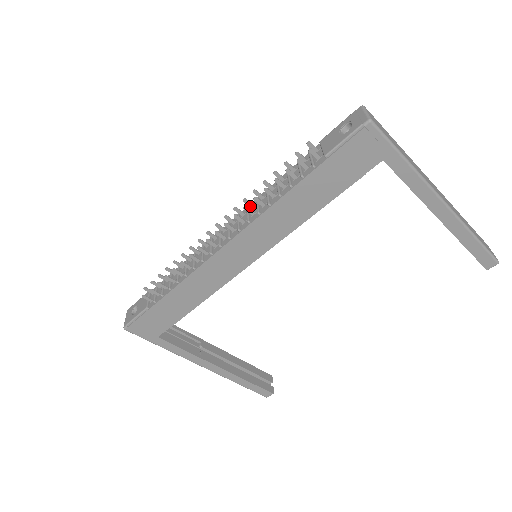
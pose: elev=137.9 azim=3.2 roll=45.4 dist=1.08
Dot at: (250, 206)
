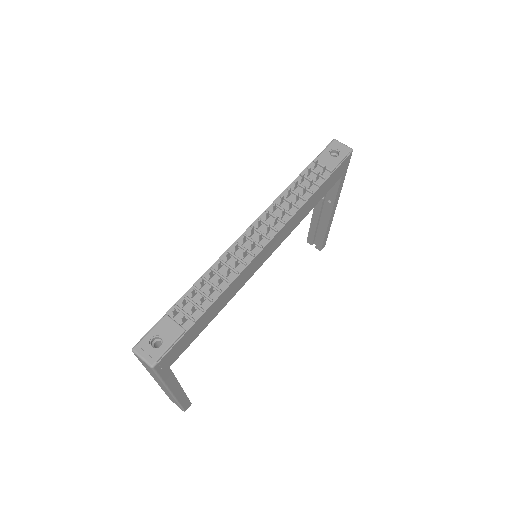
Dot at: (274, 210)
